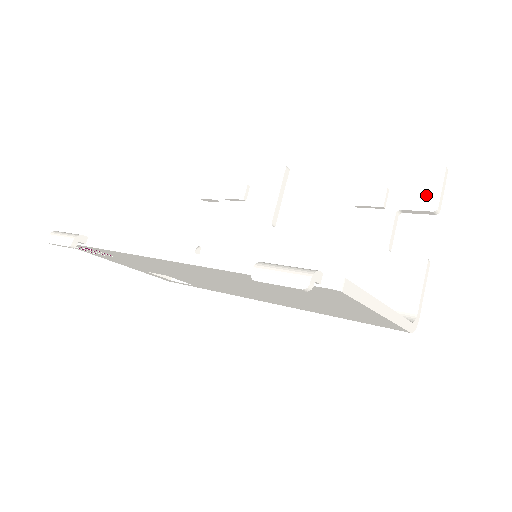
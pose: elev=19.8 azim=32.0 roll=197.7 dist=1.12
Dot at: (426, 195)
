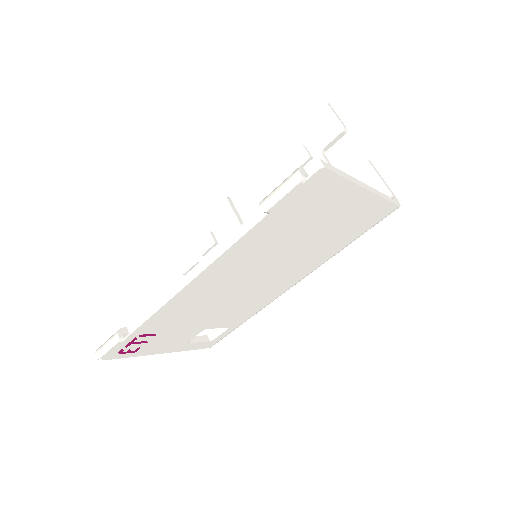
Dot at: (330, 127)
